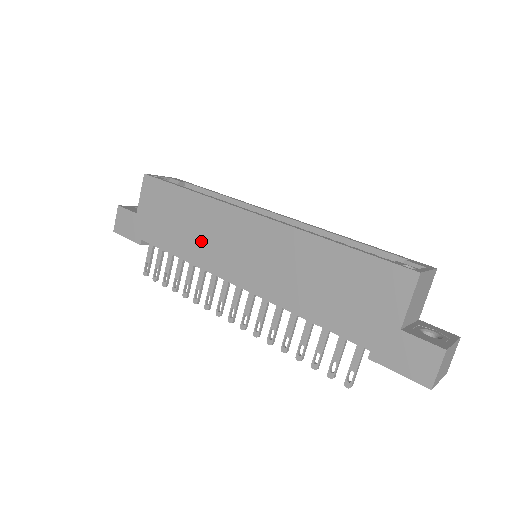
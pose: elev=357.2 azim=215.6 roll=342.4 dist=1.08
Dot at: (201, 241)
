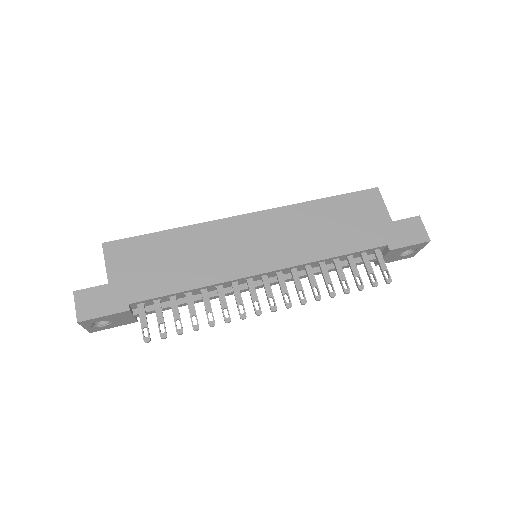
Dot at: (208, 261)
